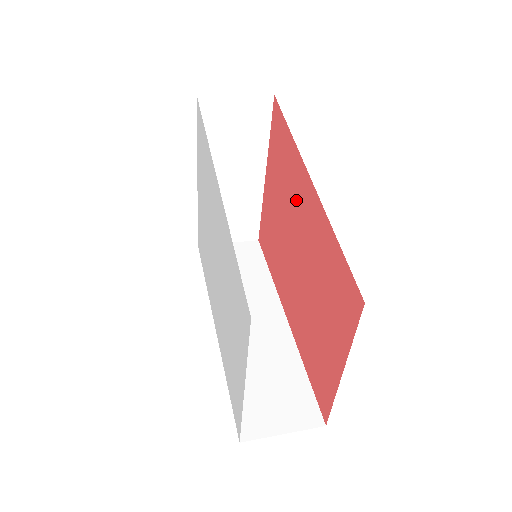
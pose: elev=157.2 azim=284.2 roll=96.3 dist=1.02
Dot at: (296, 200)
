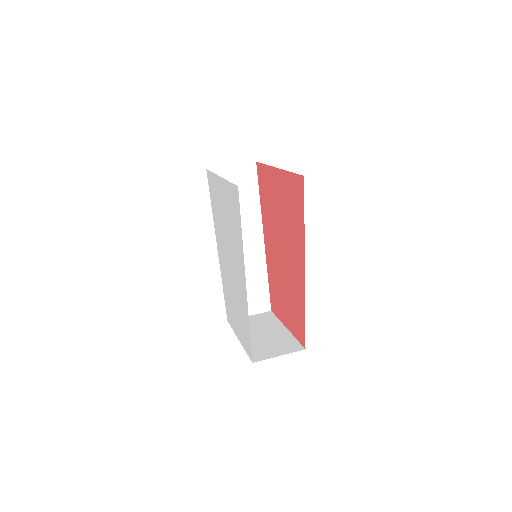
Dot at: (293, 248)
